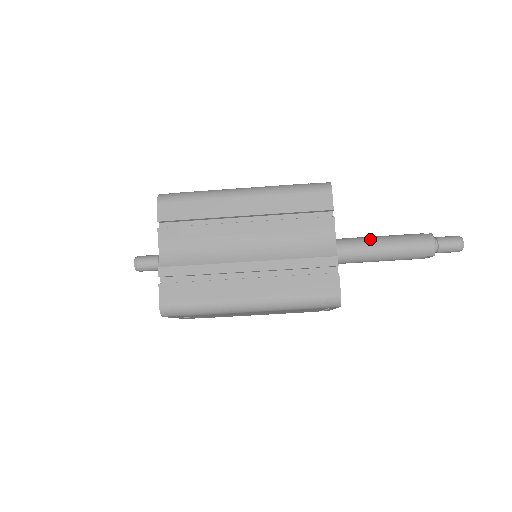
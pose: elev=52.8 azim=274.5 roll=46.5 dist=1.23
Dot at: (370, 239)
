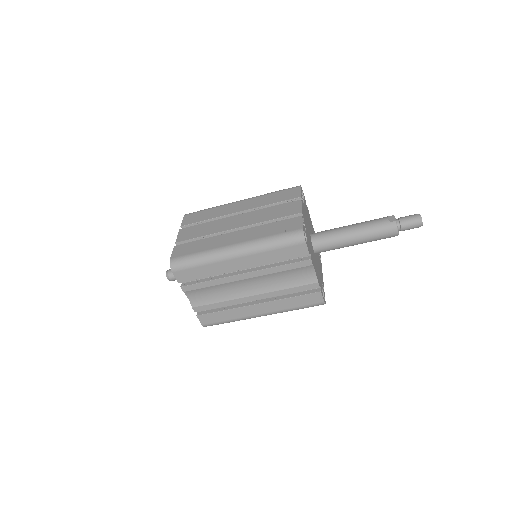
Dot at: (344, 236)
